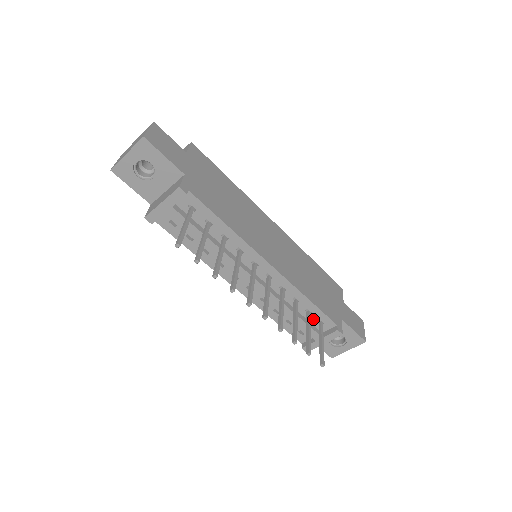
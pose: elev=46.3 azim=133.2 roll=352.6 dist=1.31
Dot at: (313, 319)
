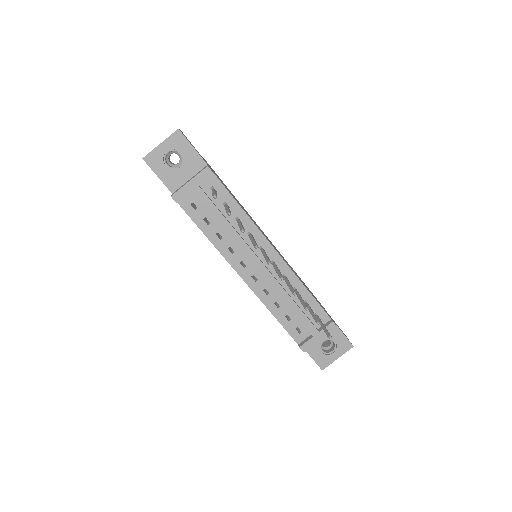
Dot at: occluded
